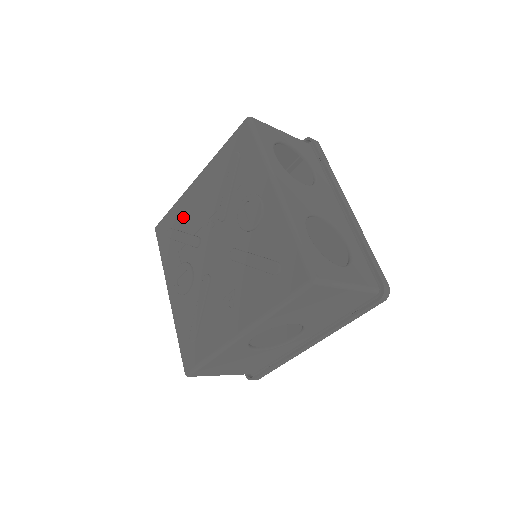
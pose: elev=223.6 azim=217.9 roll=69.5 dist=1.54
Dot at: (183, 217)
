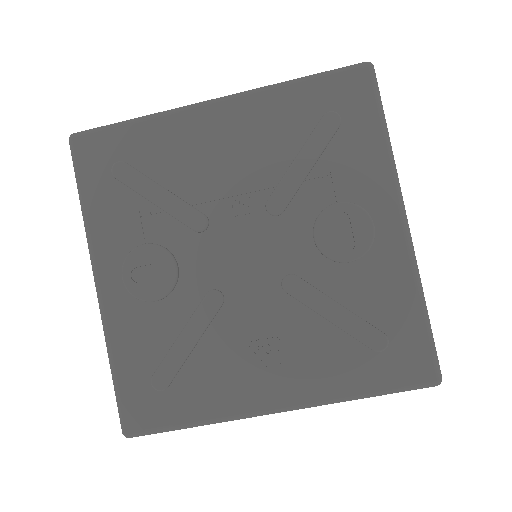
Dot at: (166, 157)
